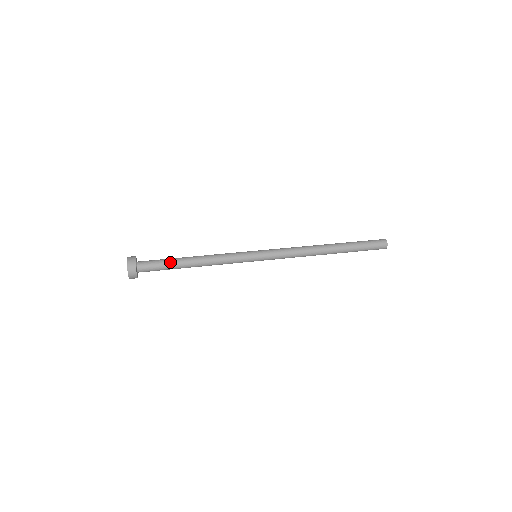
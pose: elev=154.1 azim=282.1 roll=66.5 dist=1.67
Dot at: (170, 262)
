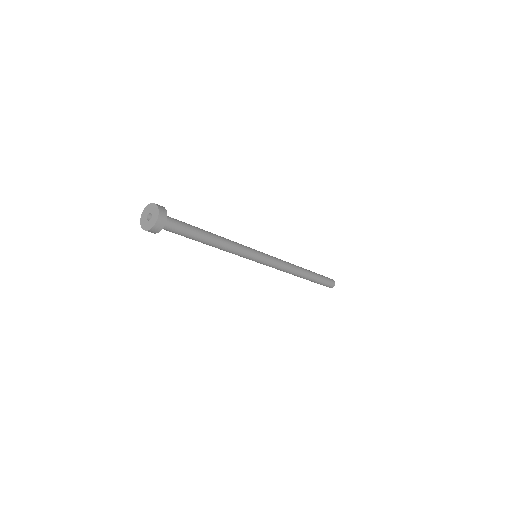
Dot at: (194, 231)
